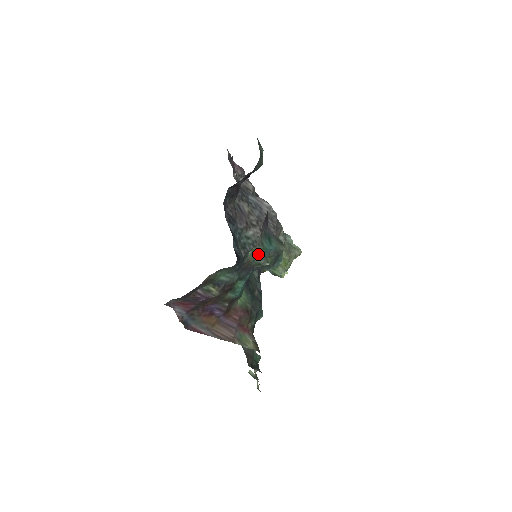
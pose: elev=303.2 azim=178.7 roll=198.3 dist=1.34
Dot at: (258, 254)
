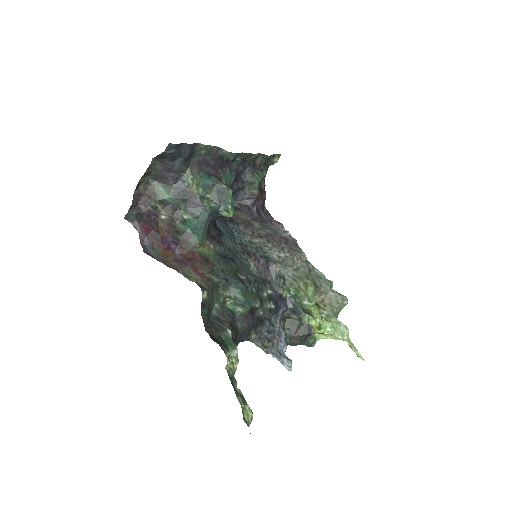
Dot at: (199, 185)
